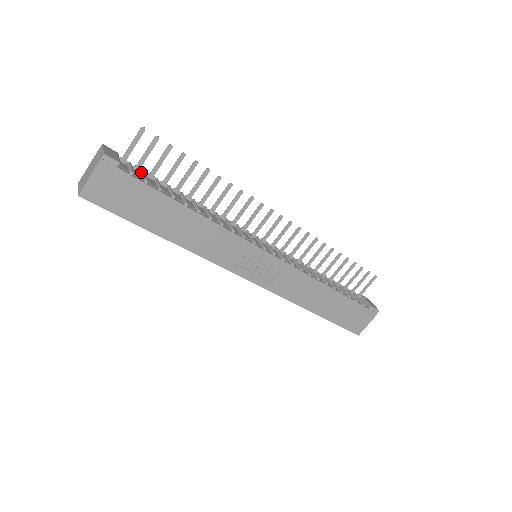
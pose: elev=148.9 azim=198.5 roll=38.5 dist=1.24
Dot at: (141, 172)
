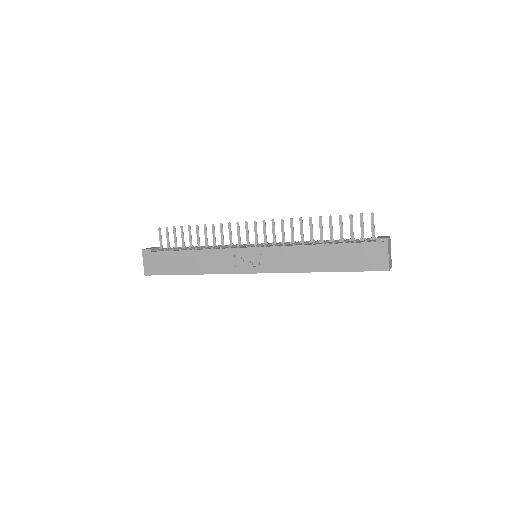
Dot at: occluded
